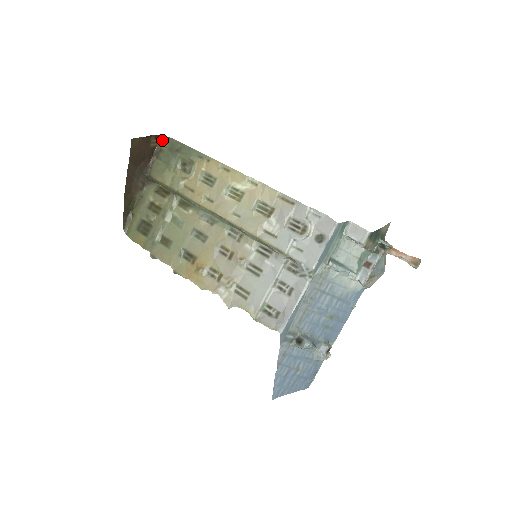
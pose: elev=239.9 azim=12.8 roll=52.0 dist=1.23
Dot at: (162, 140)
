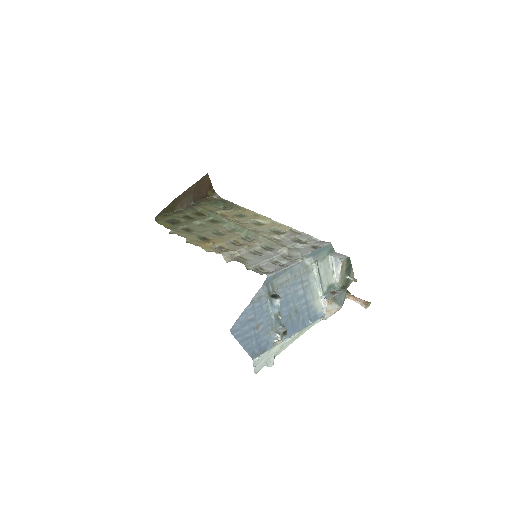
Dot at: (214, 197)
